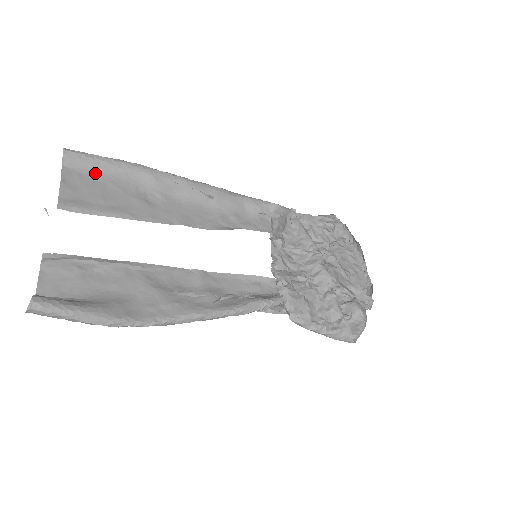
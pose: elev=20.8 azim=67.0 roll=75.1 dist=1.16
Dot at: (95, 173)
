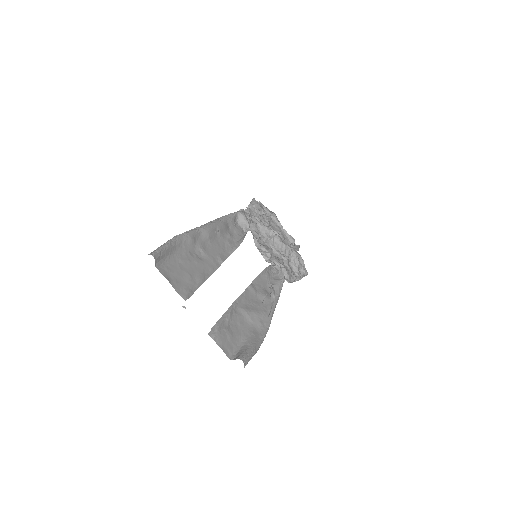
Dot at: (170, 259)
